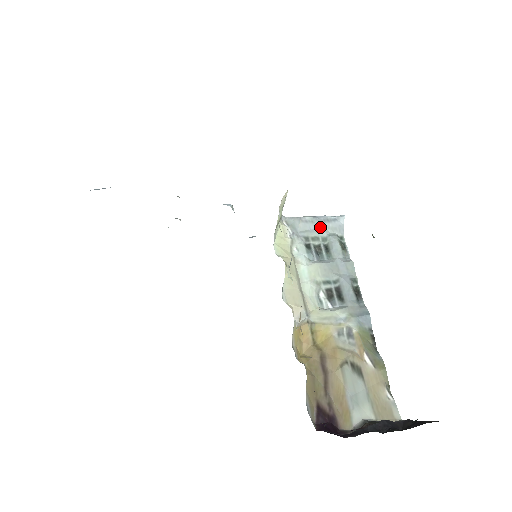
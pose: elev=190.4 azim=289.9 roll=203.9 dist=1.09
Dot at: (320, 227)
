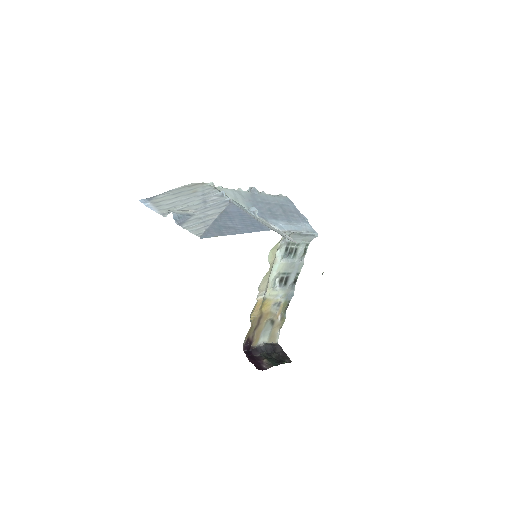
Dot at: (301, 237)
